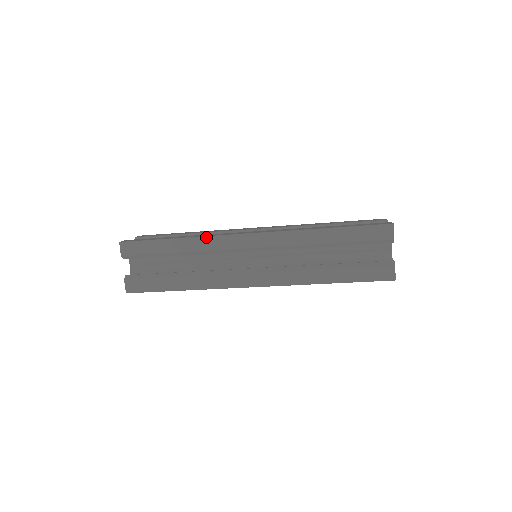
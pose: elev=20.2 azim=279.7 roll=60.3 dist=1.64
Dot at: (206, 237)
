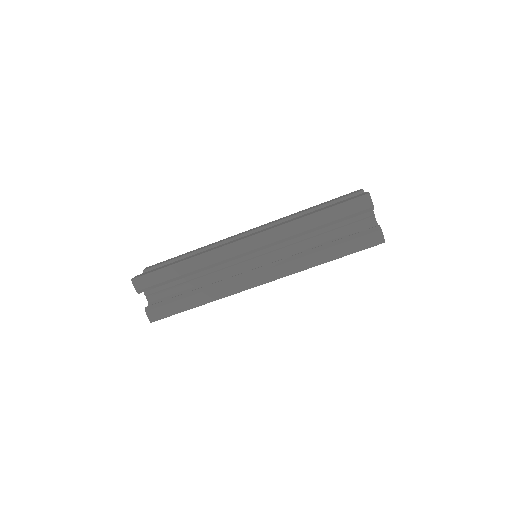
Dot at: (215, 242)
